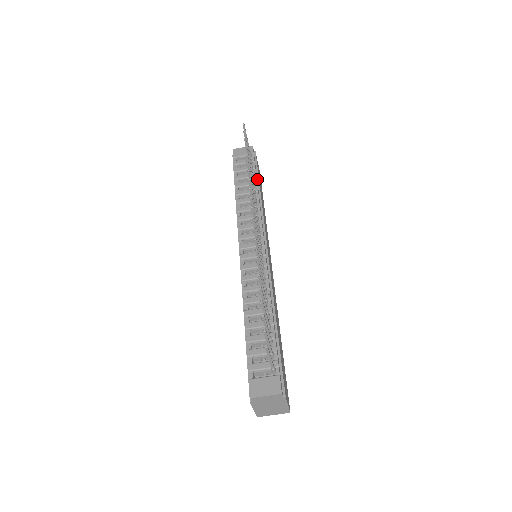
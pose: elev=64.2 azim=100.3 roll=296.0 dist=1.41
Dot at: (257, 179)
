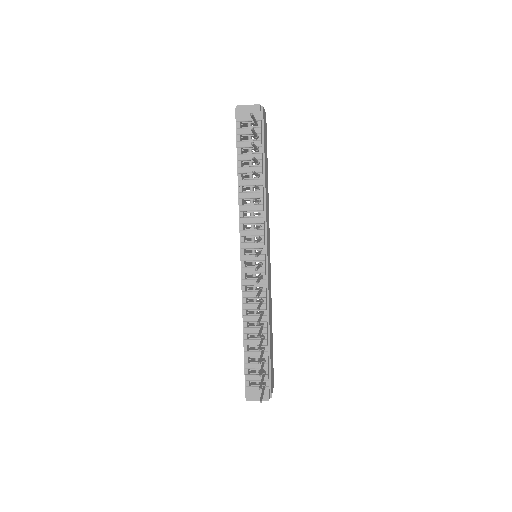
Dot at: (262, 158)
